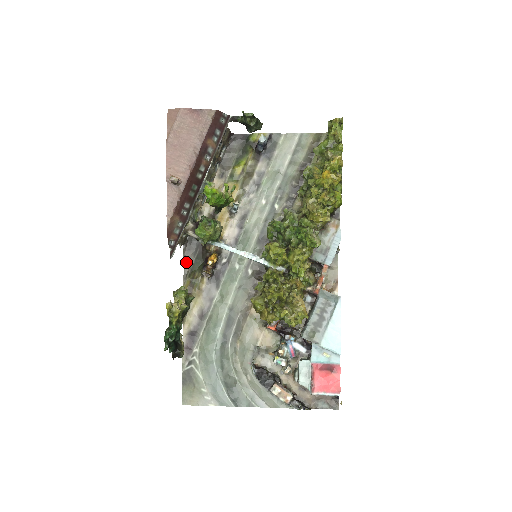
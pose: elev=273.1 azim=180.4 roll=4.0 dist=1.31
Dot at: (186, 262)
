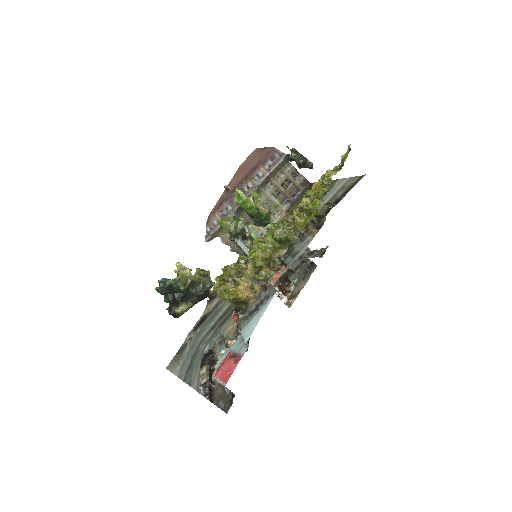
Dot at: occluded
